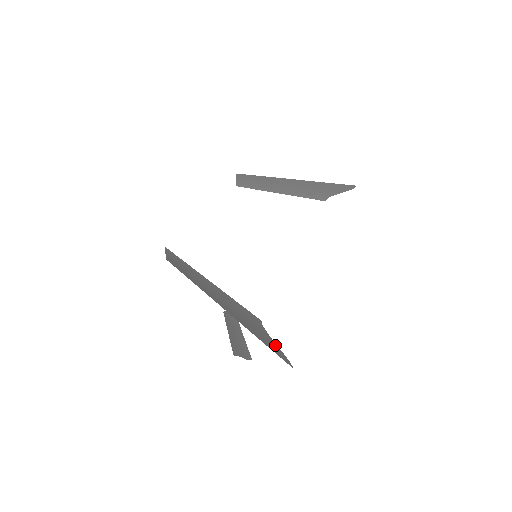
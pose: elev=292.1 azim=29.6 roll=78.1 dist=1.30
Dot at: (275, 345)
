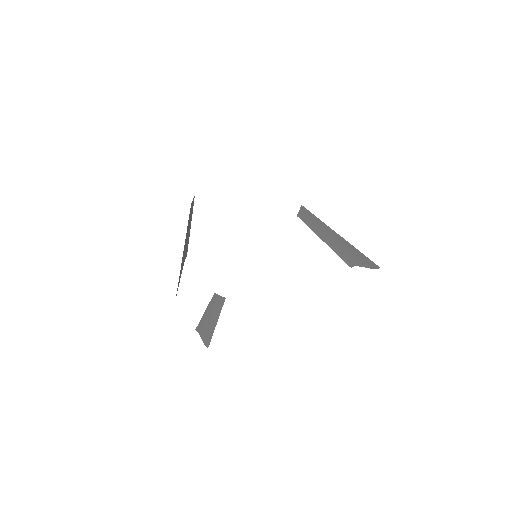
Dot at: (180, 277)
